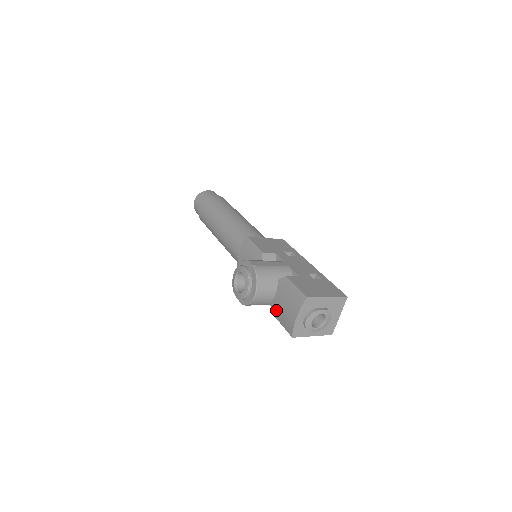
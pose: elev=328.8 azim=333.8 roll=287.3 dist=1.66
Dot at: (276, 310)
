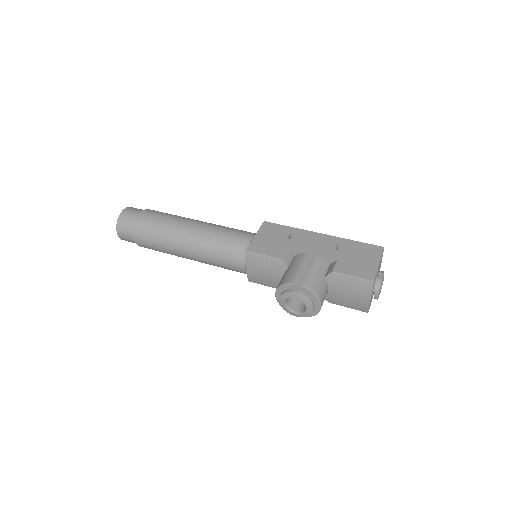
Dot at: (335, 300)
